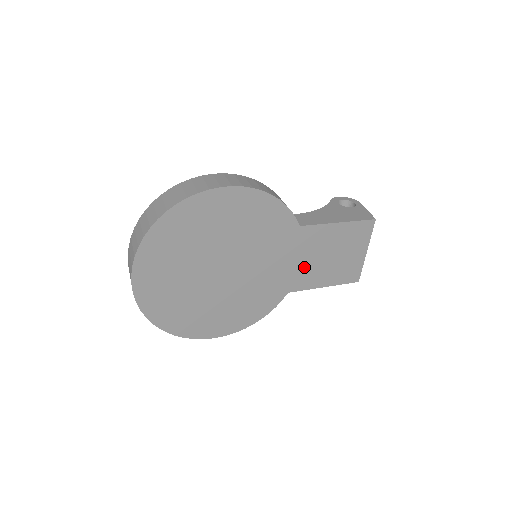
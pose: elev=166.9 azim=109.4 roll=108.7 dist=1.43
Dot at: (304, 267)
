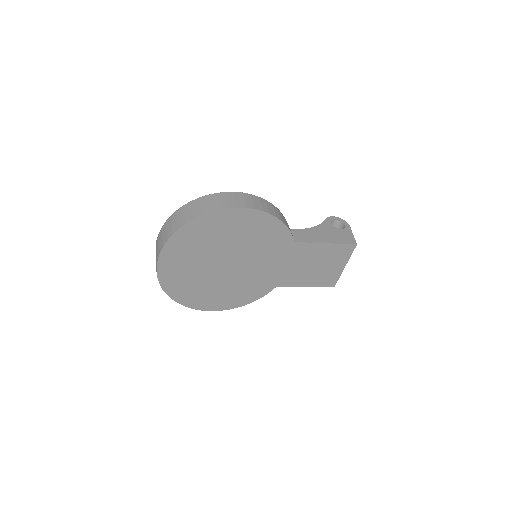
Dot at: (292, 271)
